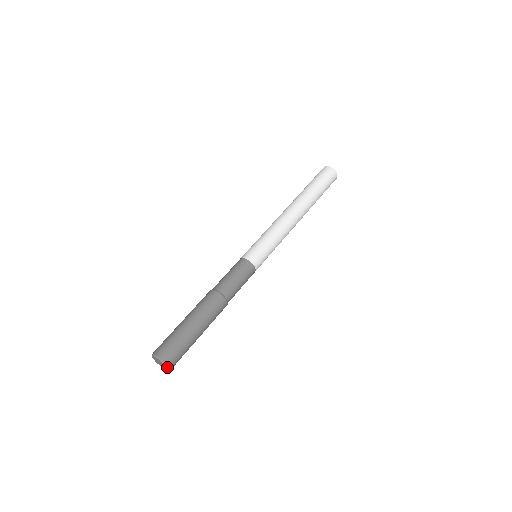
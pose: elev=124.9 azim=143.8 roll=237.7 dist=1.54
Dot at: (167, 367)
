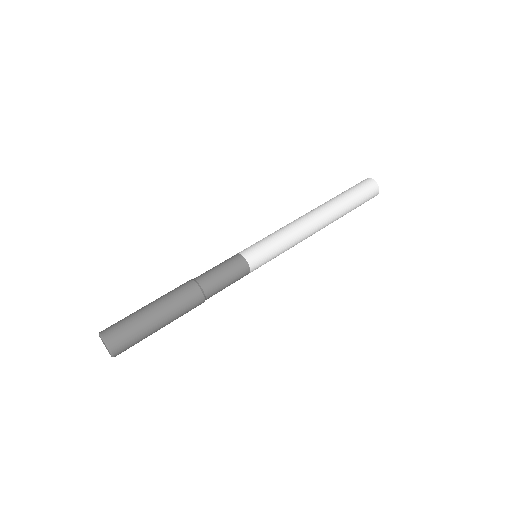
Dot at: (109, 350)
